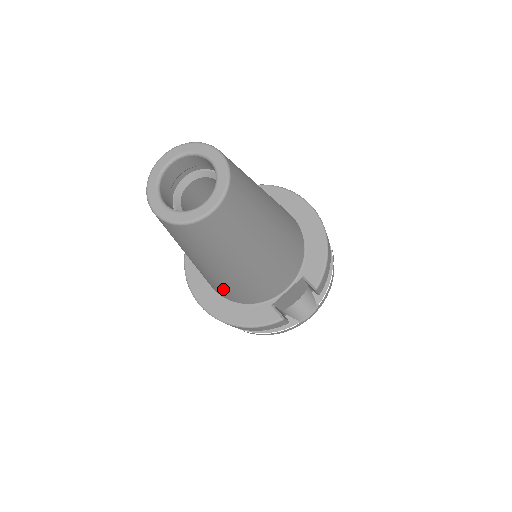
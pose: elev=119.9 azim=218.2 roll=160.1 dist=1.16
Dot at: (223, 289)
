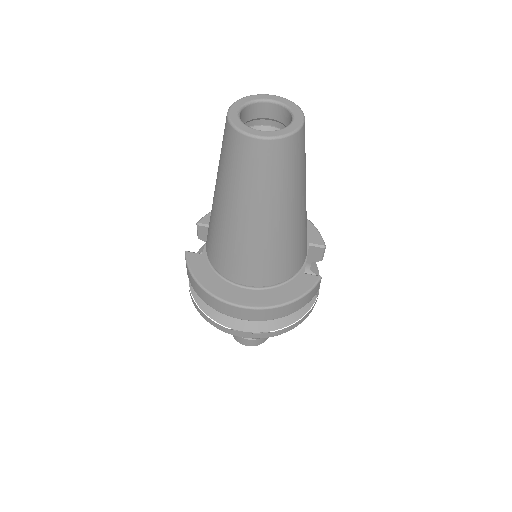
Dot at: (274, 260)
